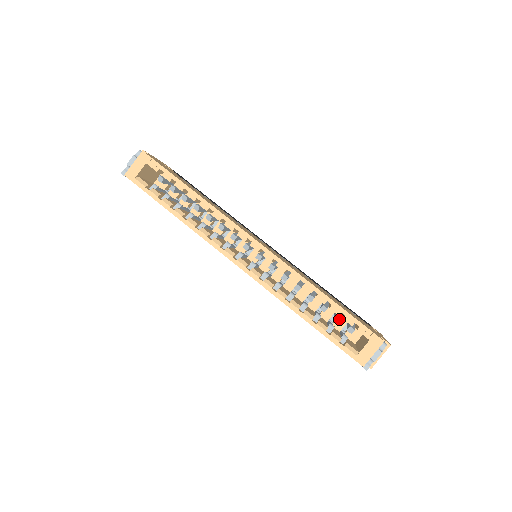
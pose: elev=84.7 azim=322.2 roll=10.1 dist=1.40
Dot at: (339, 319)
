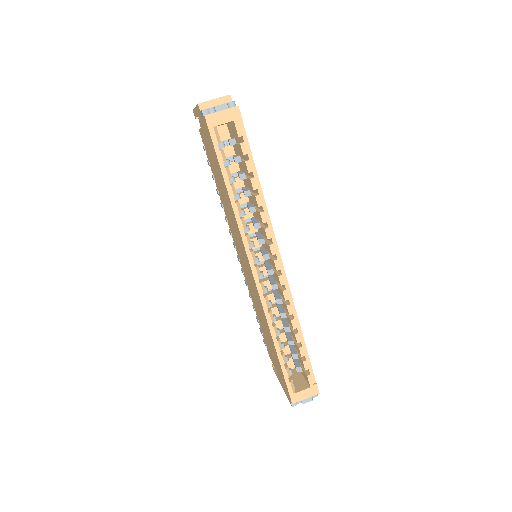
Dot at: (297, 357)
